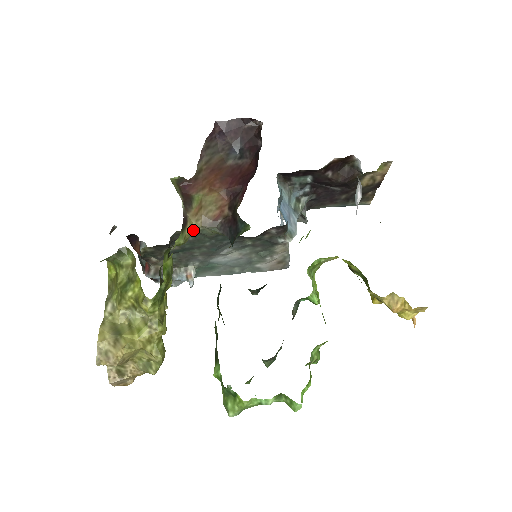
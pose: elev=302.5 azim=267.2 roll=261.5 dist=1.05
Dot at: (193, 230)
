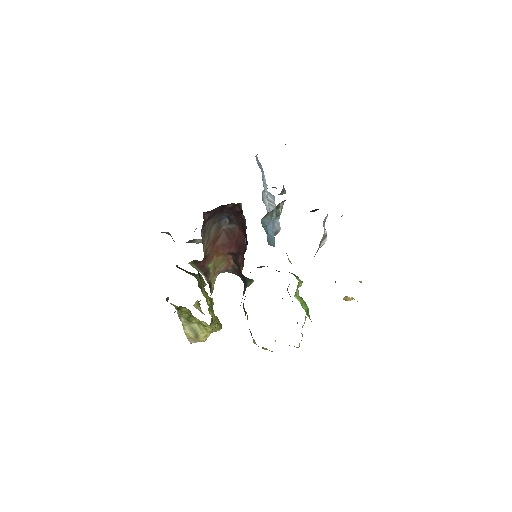
Dot at: (215, 280)
